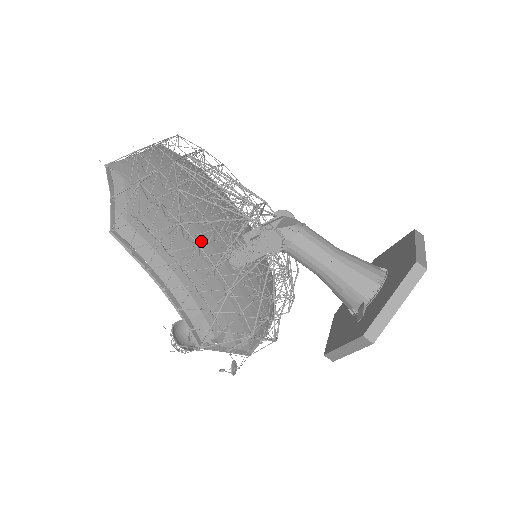
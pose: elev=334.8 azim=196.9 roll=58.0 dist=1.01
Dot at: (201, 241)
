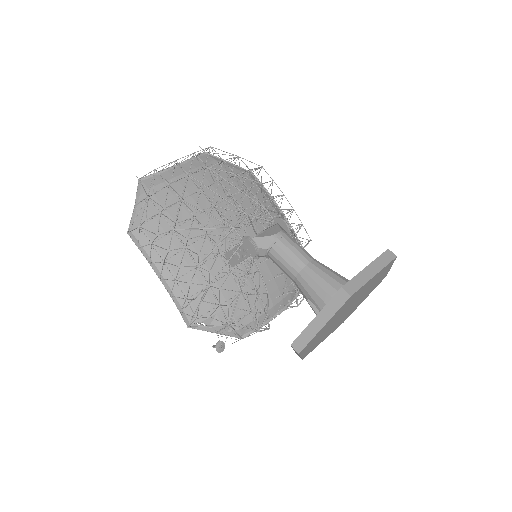
Dot at: (189, 245)
